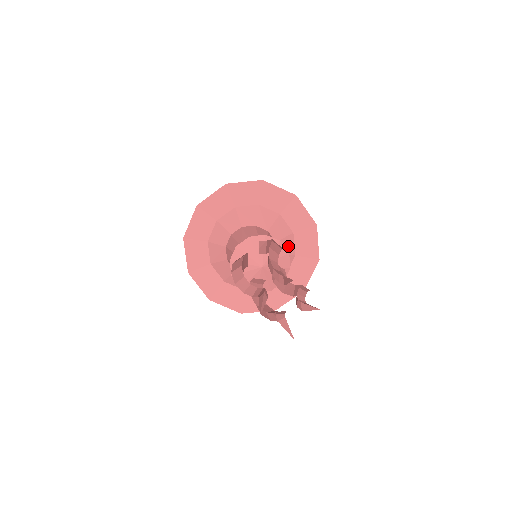
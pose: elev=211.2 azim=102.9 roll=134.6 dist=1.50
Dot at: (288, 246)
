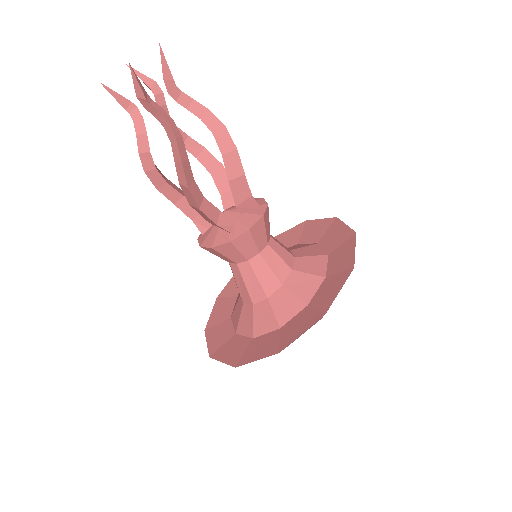
Dot at: (312, 251)
